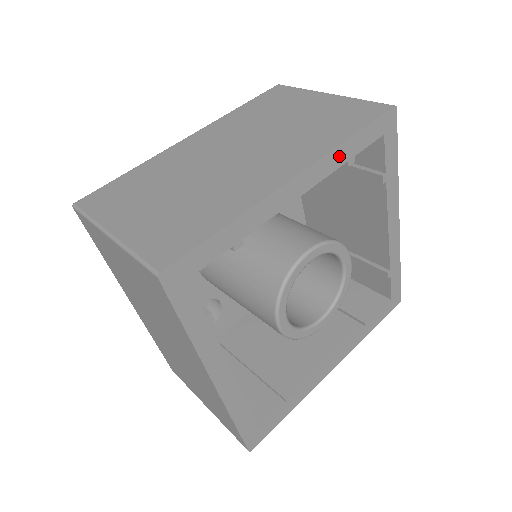
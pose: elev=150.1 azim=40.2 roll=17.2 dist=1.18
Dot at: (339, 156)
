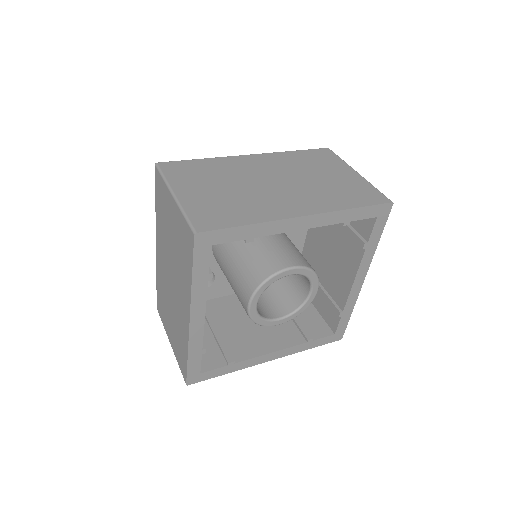
Dot at: (340, 216)
